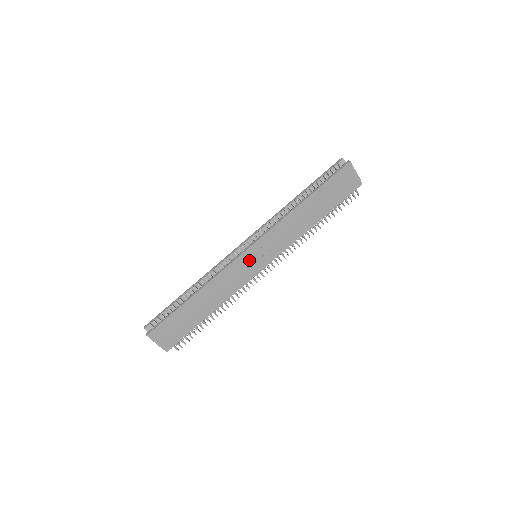
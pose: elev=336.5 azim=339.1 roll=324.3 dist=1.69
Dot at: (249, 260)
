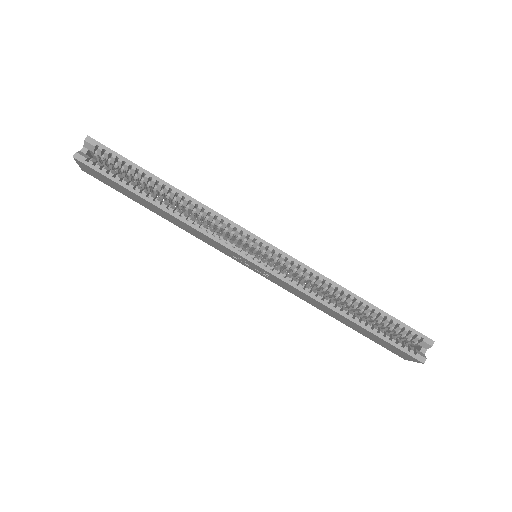
Dot at: (241, 259)
